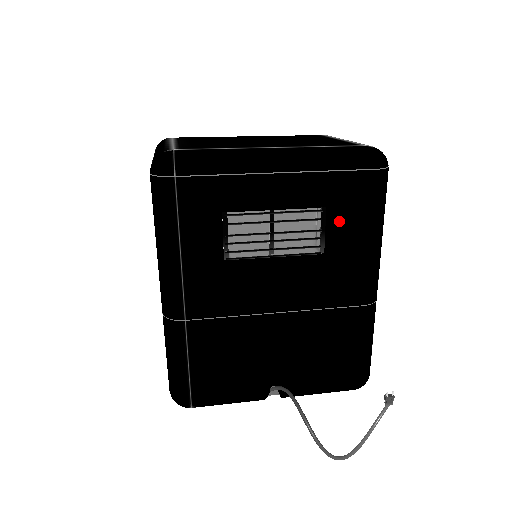
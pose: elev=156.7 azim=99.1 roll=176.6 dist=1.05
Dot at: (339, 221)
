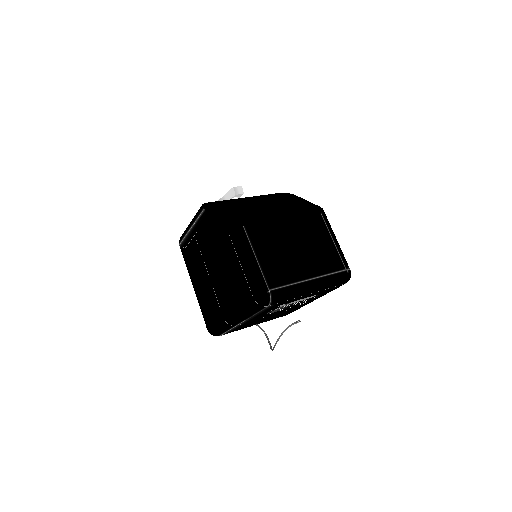
Dot at: occluded
